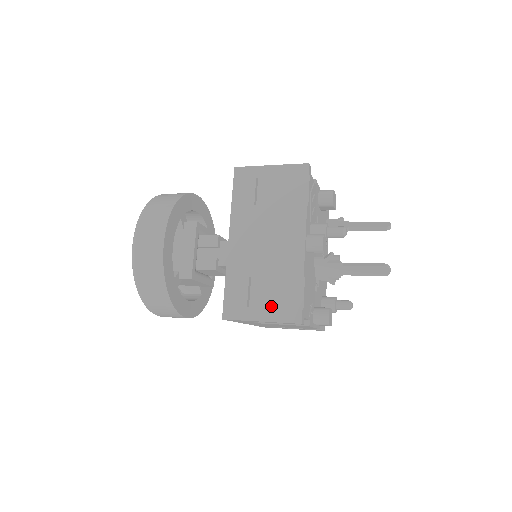
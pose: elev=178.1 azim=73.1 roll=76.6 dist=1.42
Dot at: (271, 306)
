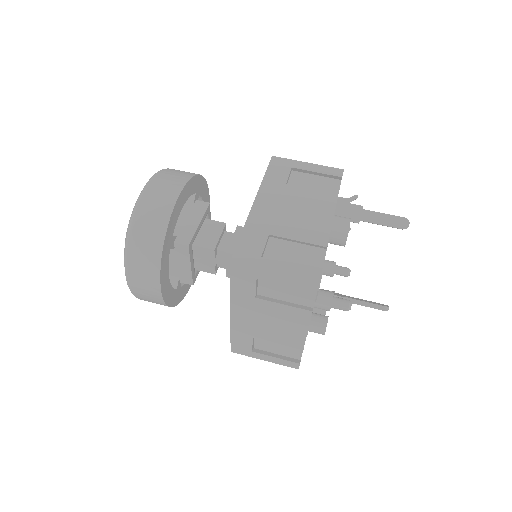
Dot at: (273, 351)
